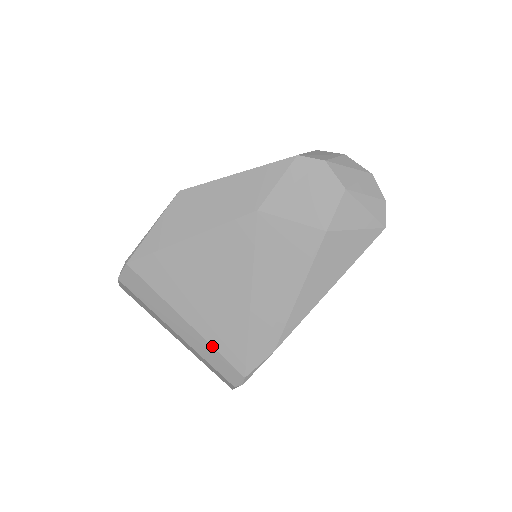
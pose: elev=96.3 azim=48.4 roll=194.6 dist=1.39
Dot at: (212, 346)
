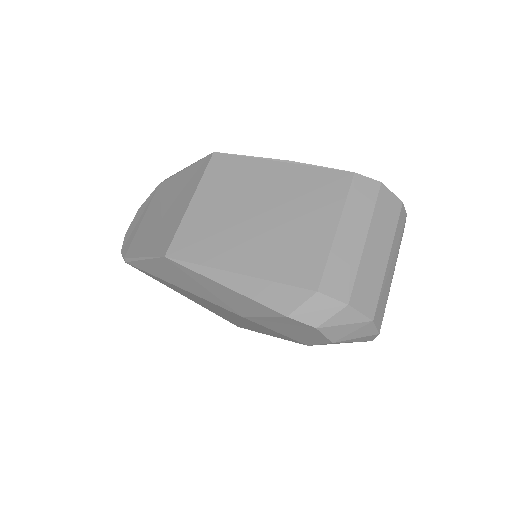
Dot at: (211, 311)
